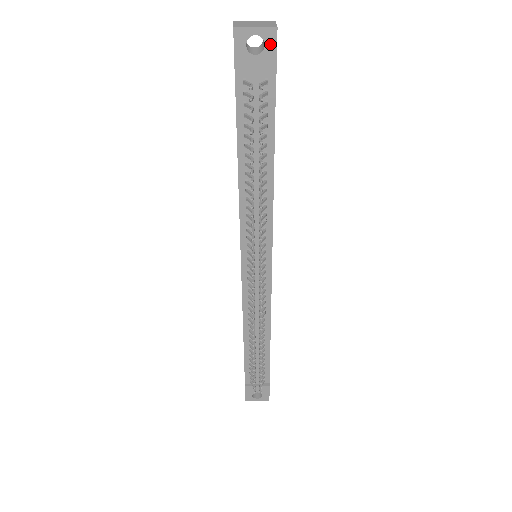
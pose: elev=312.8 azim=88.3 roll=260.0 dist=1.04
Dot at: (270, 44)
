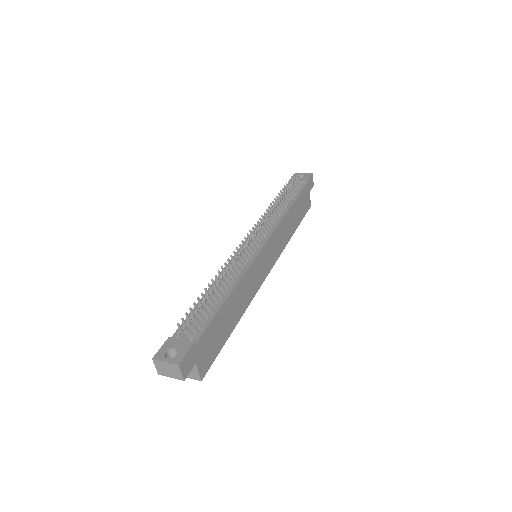
Dot at: (308, 176)
